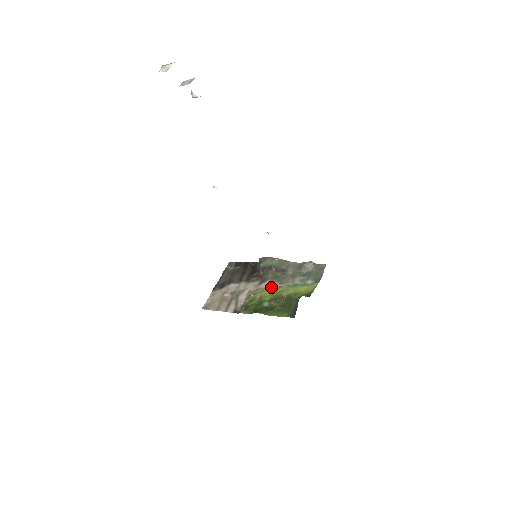
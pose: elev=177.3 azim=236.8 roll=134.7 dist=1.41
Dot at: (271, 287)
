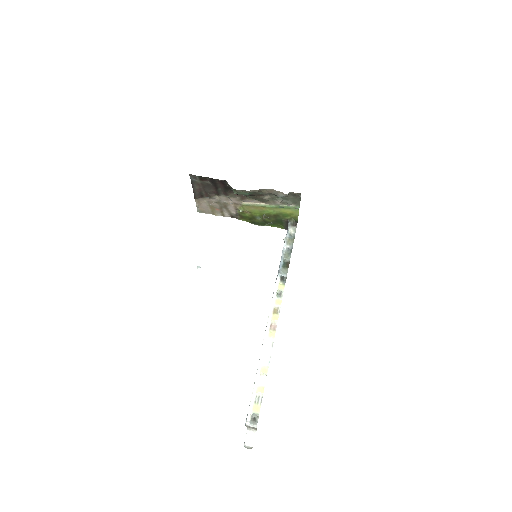
Dot at: (255, 205)
